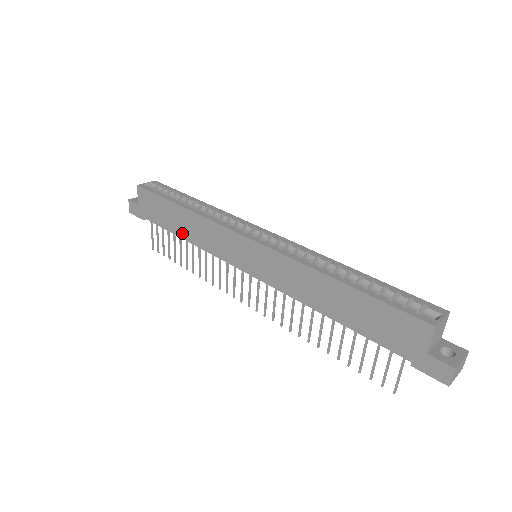
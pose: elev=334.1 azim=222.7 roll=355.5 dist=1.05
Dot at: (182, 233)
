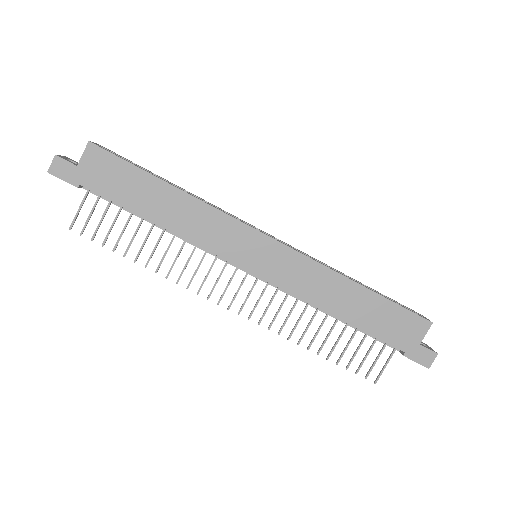
Dot at: (157, 216)
